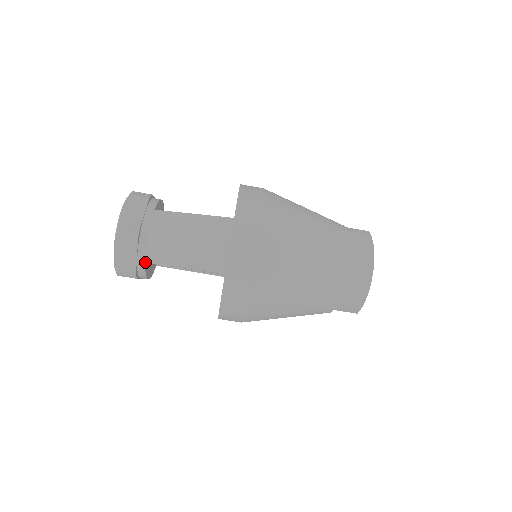
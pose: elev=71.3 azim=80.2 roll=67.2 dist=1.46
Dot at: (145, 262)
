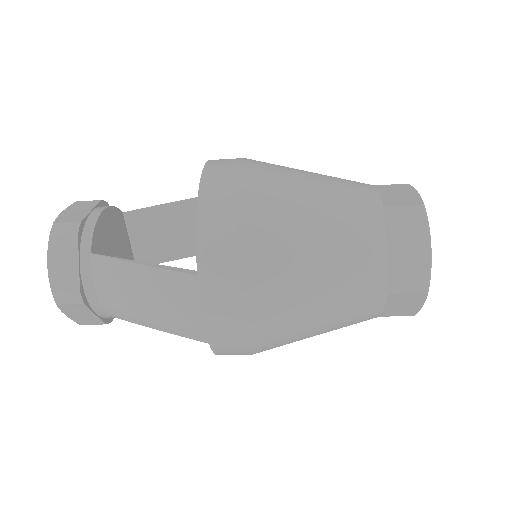
Dot at: (109, 315)
